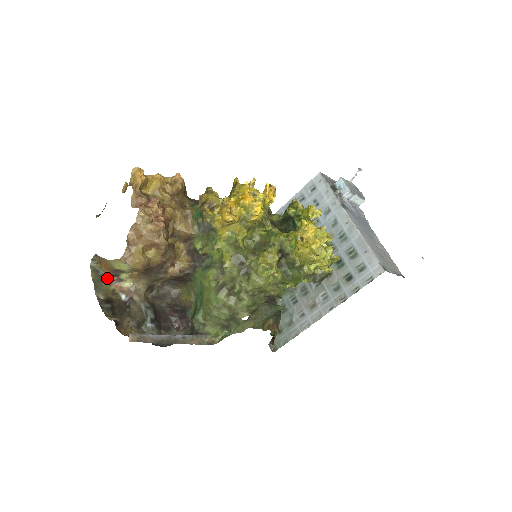
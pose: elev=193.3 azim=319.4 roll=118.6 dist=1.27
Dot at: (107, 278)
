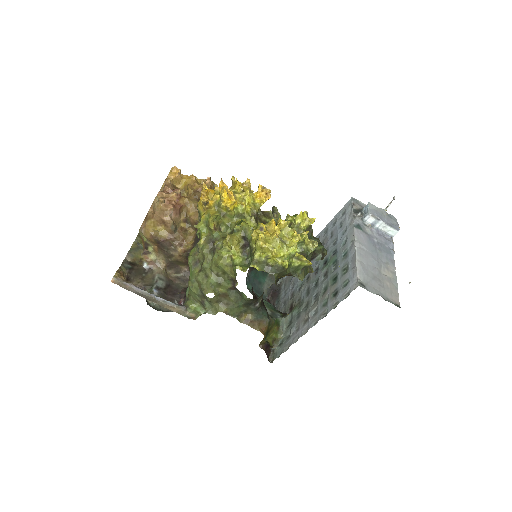
Dot at: (142, 250)
